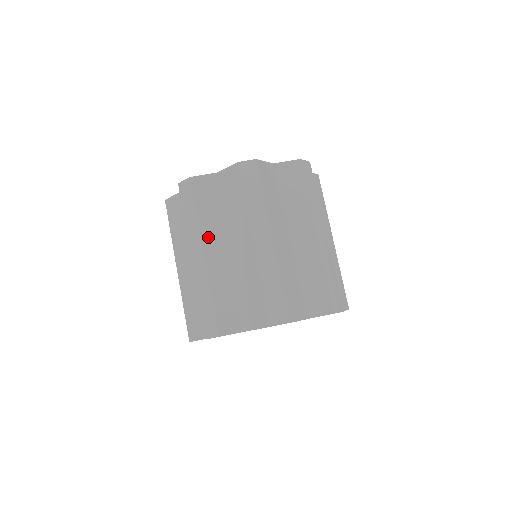
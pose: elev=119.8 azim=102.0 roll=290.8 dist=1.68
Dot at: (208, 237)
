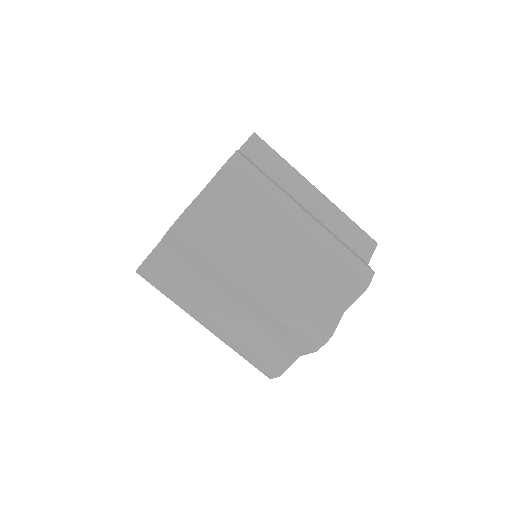
Dot at: (249, 257)
